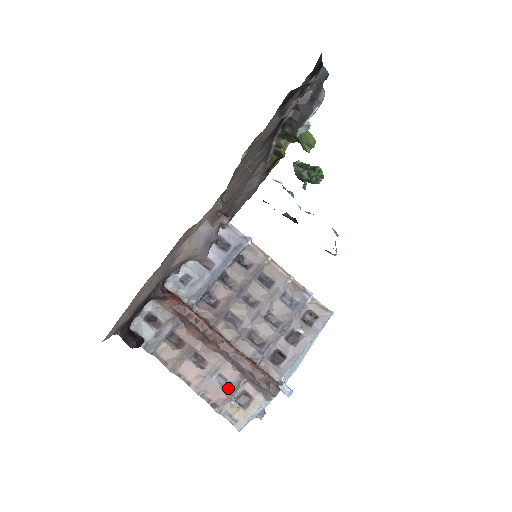
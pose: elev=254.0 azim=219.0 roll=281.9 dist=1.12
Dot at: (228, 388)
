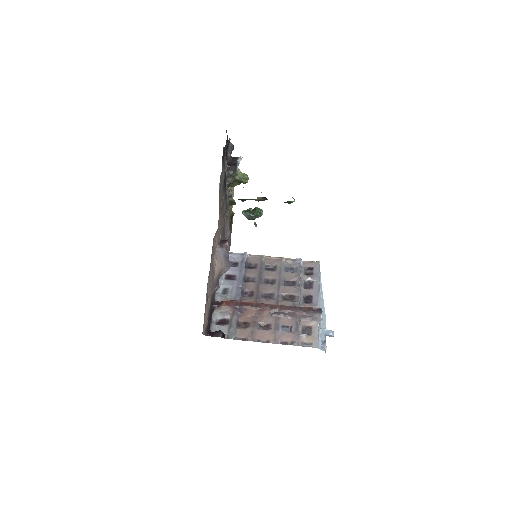
Dot at: (293, 330)
